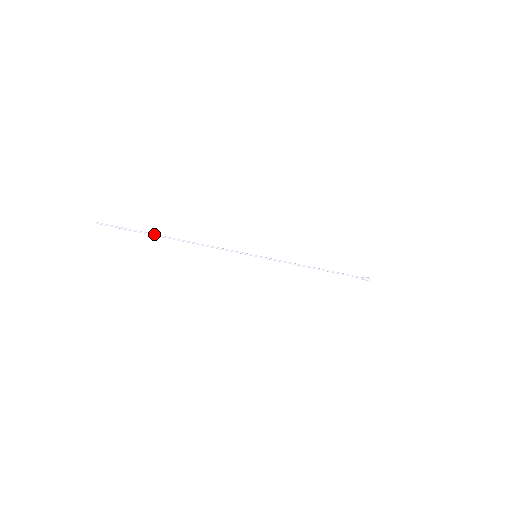
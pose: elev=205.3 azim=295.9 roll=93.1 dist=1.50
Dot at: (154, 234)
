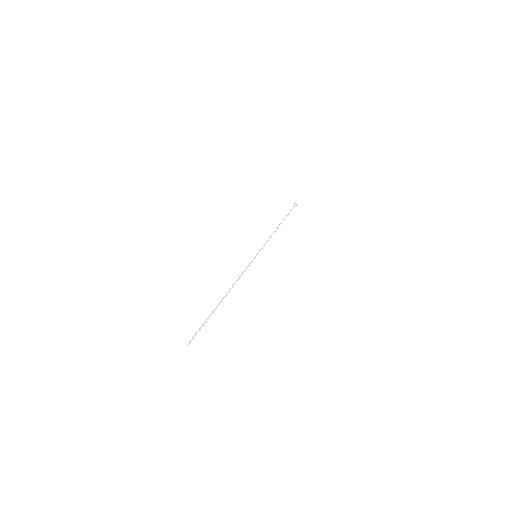
Dot at: occluded
